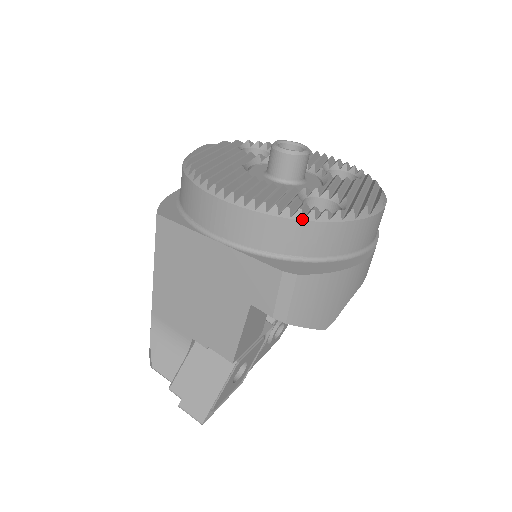
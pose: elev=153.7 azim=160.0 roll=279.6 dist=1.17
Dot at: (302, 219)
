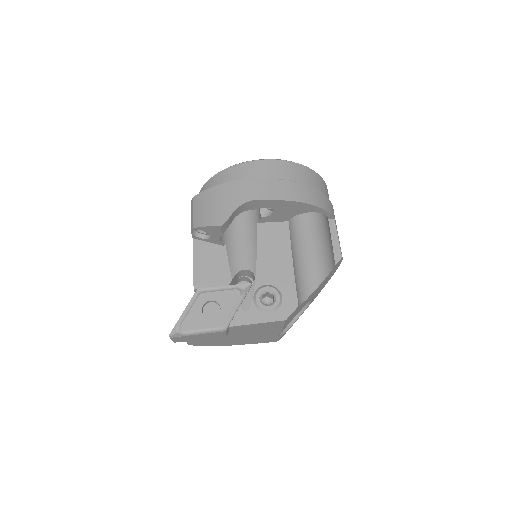
Dot at: (207, 181)
